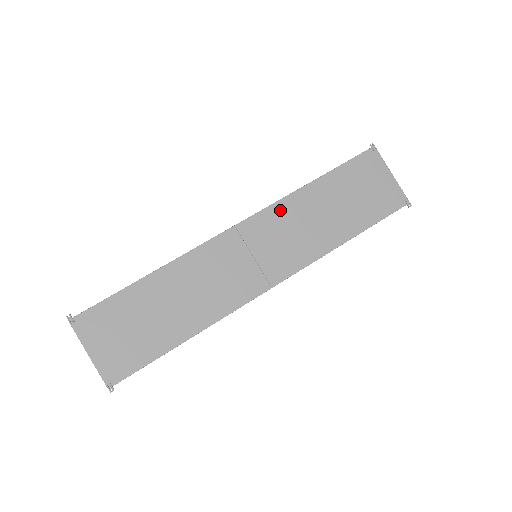
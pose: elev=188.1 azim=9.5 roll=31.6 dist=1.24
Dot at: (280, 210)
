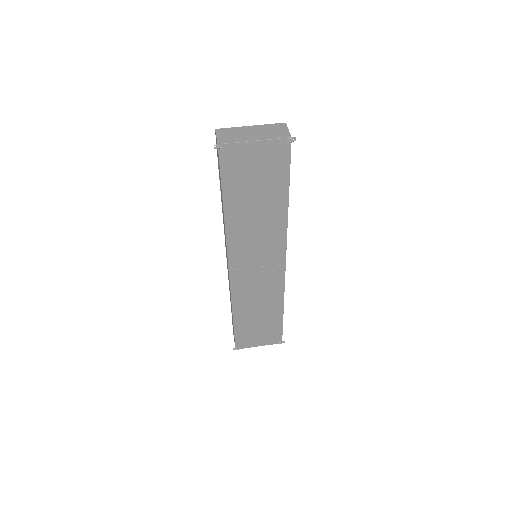
Dot at: (234, 241)
